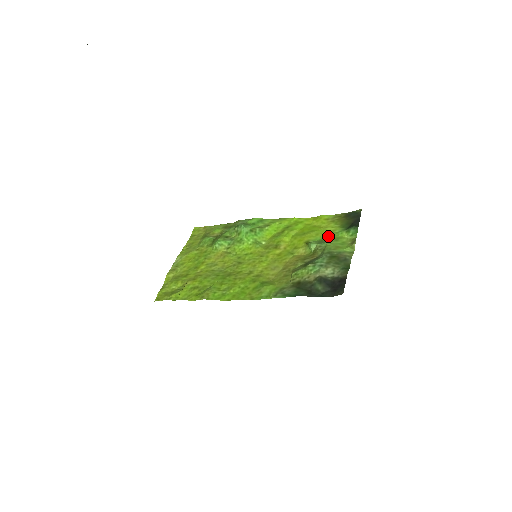
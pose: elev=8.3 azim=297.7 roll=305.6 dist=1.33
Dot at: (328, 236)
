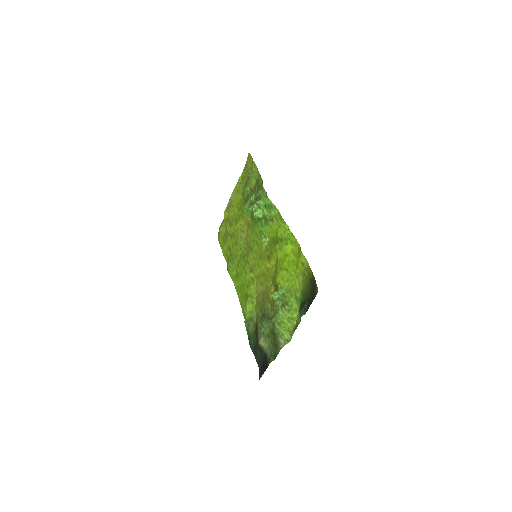
Dot at: (290, 294)
